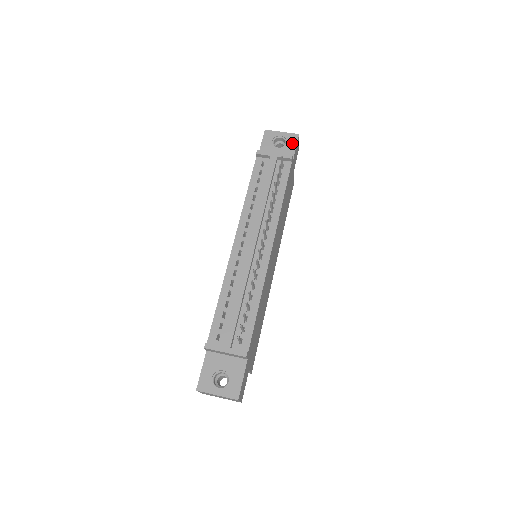
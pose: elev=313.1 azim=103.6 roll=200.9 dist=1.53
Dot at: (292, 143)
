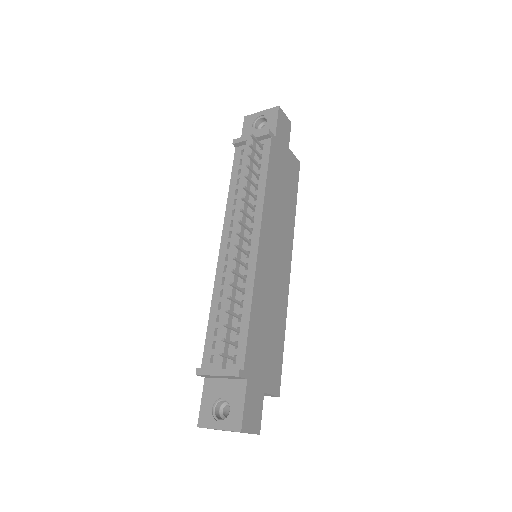
Dot at: (272, 118)
